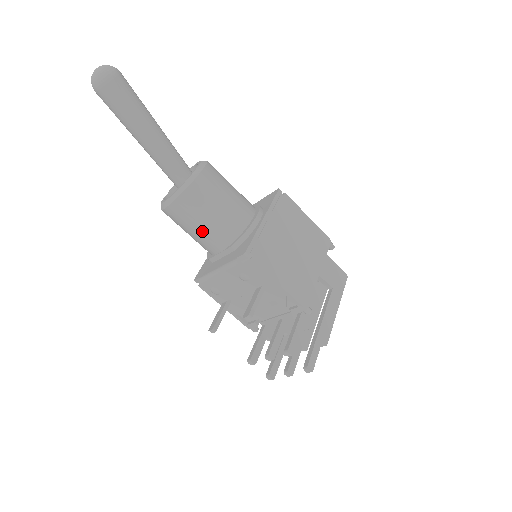
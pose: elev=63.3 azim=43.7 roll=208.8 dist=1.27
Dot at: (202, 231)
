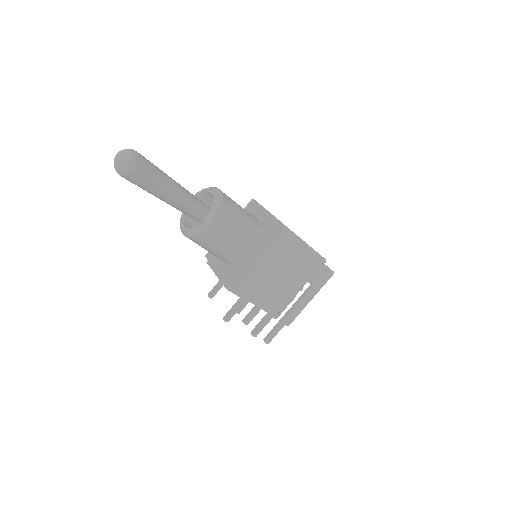
Dot at: (208, 251)
